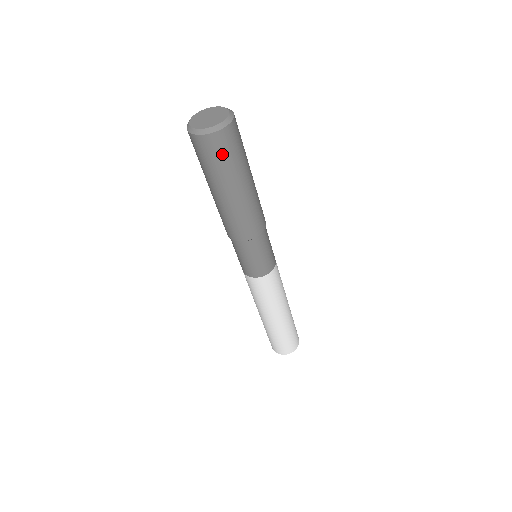
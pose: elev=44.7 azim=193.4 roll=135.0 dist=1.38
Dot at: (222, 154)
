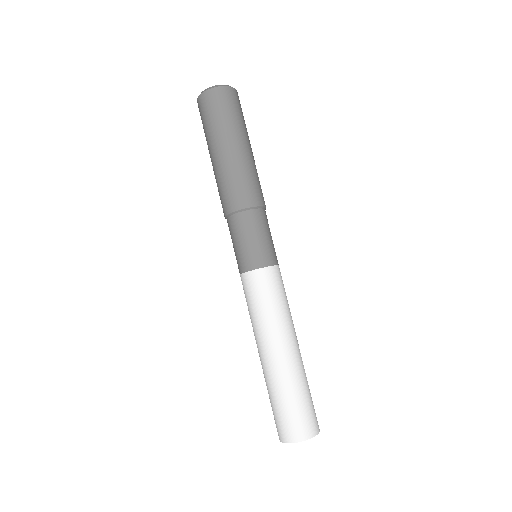
Dot at: (209, 112)
